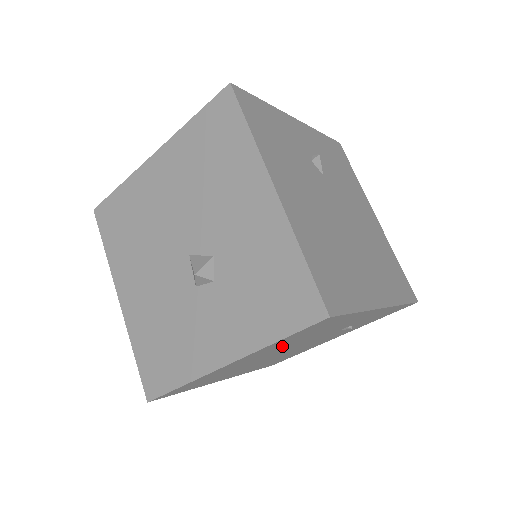
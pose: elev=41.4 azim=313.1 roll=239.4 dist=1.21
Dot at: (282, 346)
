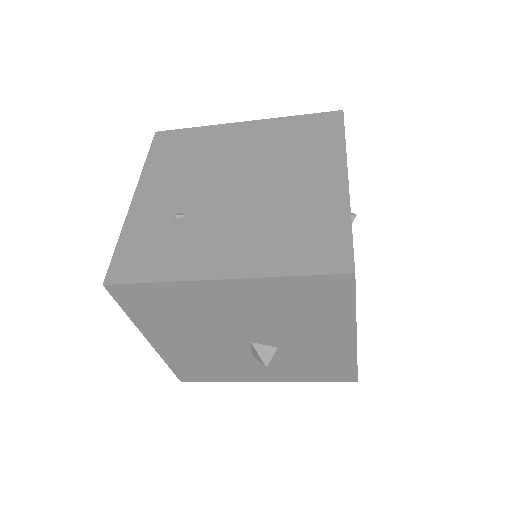
Dot at: occluded
